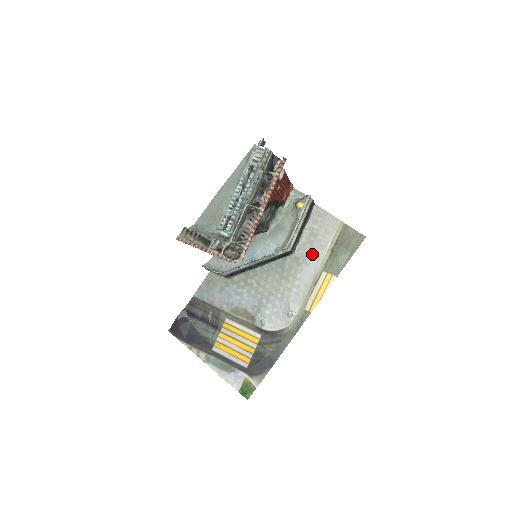
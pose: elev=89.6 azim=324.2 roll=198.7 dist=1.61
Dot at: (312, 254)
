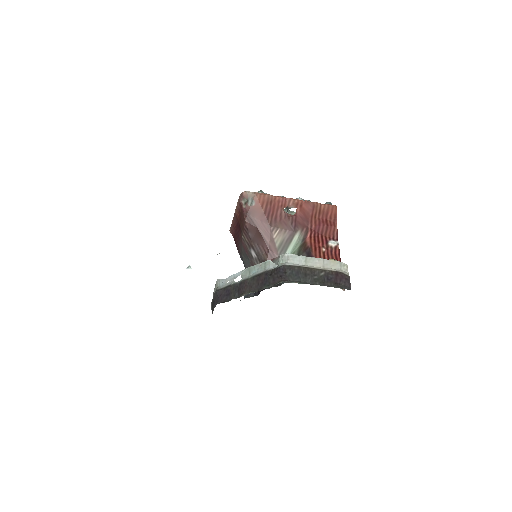
Dot at: occluded
